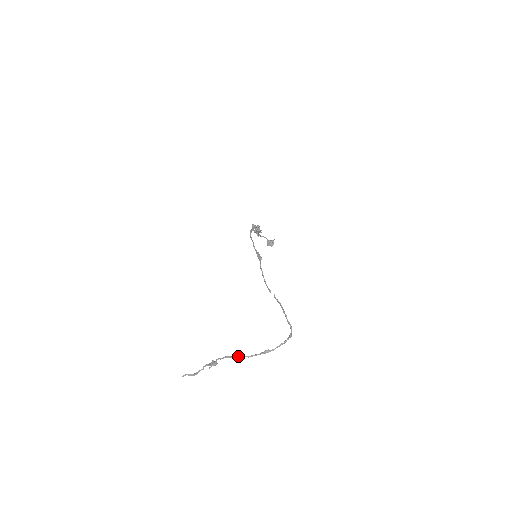
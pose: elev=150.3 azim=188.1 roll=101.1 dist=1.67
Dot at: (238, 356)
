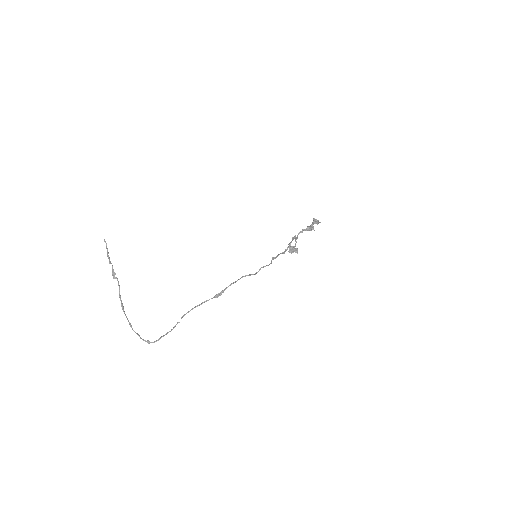
Dot at: (121, 301)
